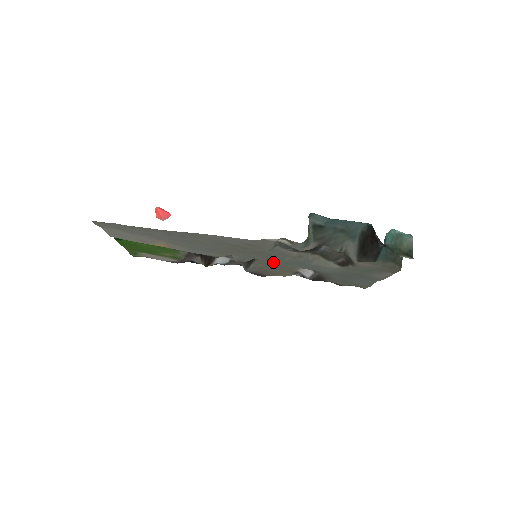
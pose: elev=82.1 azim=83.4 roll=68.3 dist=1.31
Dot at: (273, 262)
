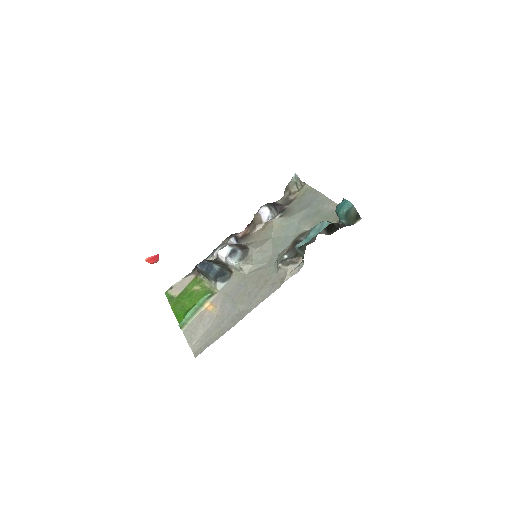
Dot at: (271, 255)
